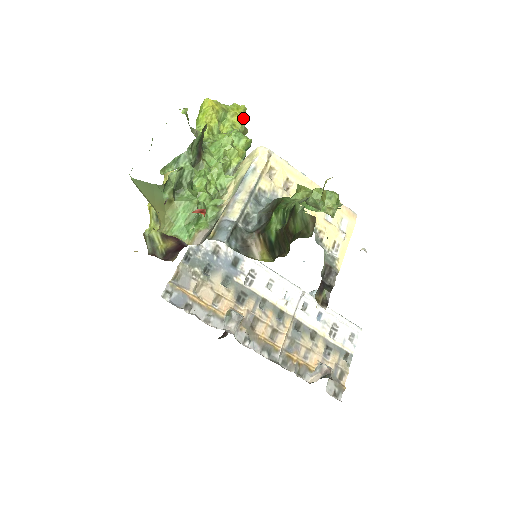
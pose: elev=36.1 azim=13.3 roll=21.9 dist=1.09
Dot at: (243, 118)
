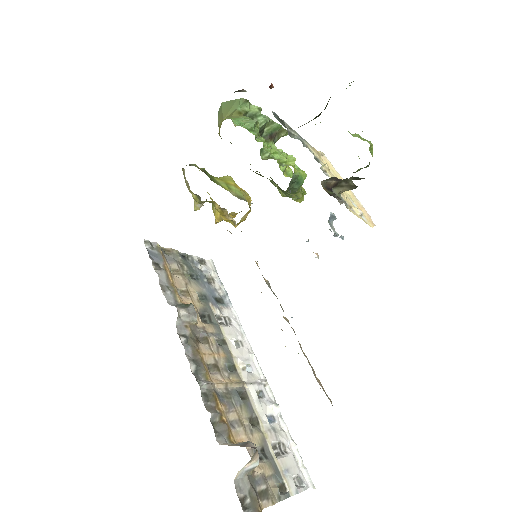
Dot at: (302, 189)
